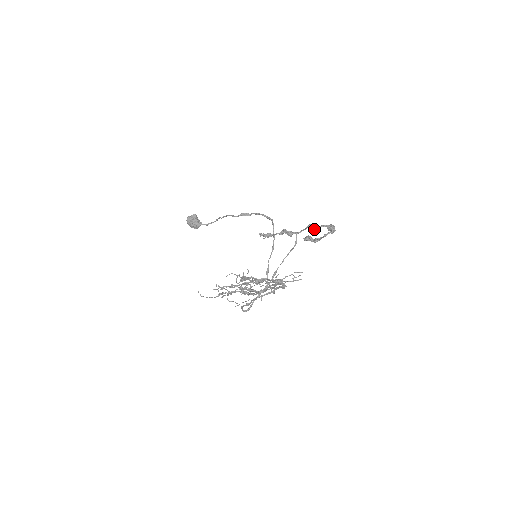
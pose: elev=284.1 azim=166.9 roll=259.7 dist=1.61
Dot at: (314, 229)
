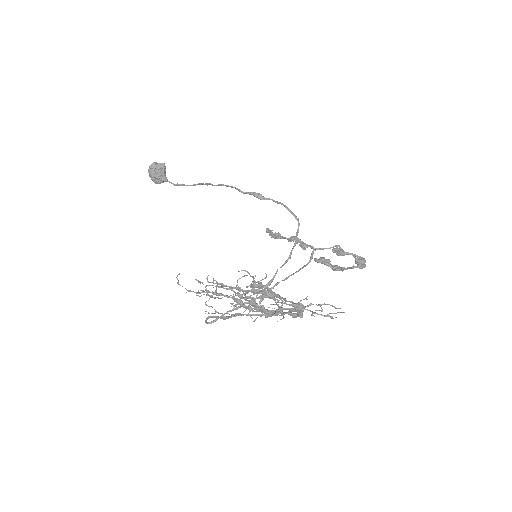
Dot at: occluded
